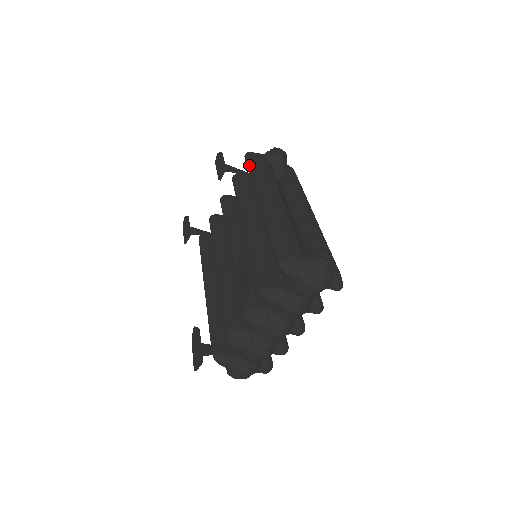
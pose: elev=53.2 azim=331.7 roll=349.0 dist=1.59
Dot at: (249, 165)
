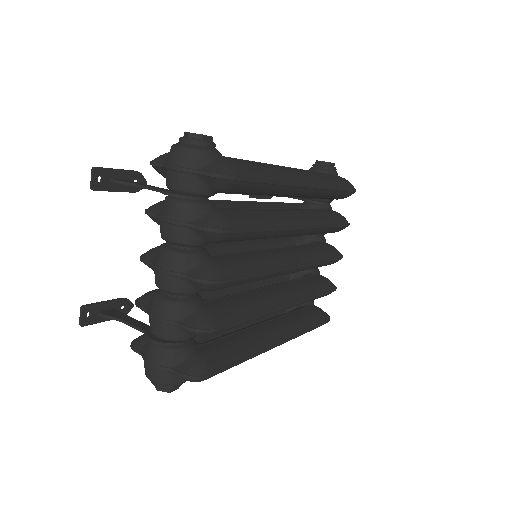
Dot at: occluded
